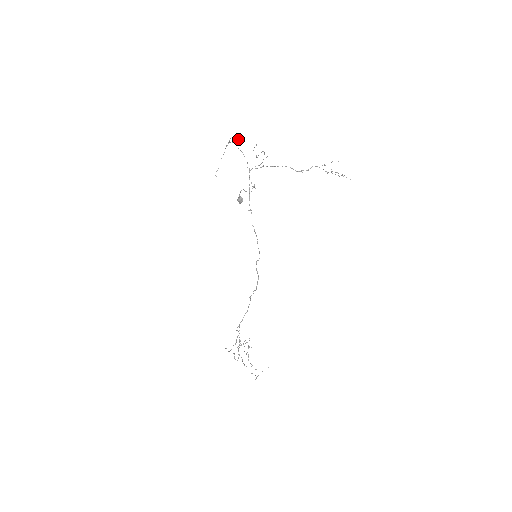
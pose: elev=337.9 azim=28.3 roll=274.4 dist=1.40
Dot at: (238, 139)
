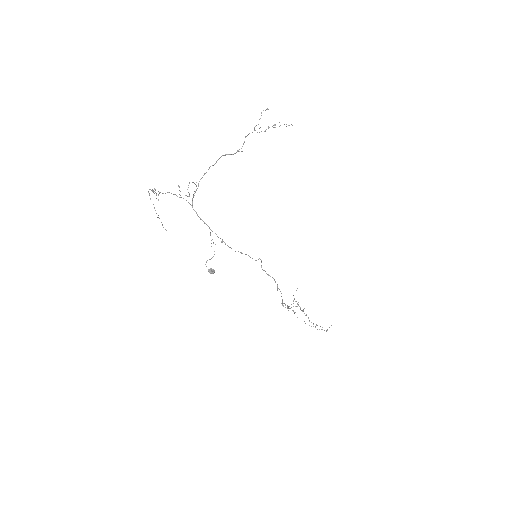
Dot at: (158, 199)
